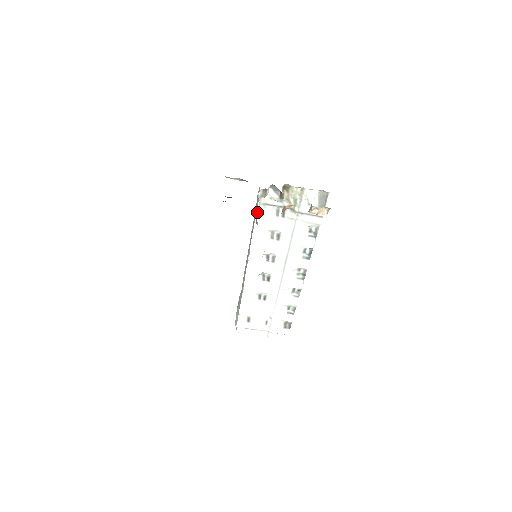
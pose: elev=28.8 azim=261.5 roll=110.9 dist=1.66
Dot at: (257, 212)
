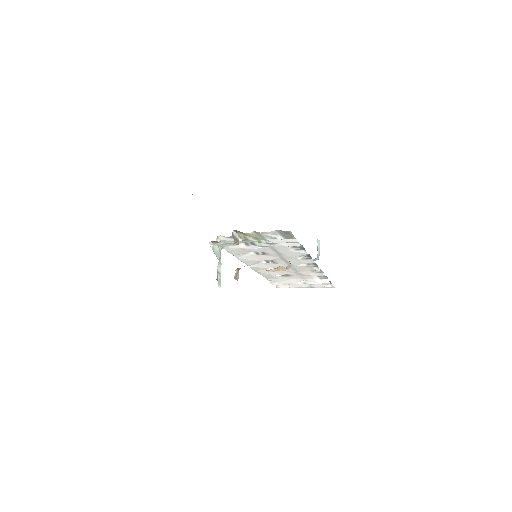
Dot at: (223, 248)
